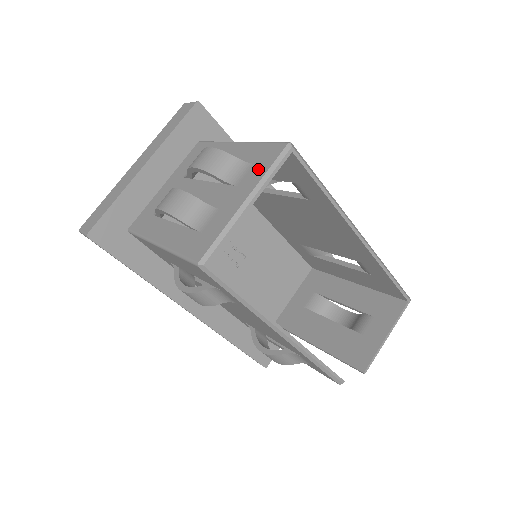
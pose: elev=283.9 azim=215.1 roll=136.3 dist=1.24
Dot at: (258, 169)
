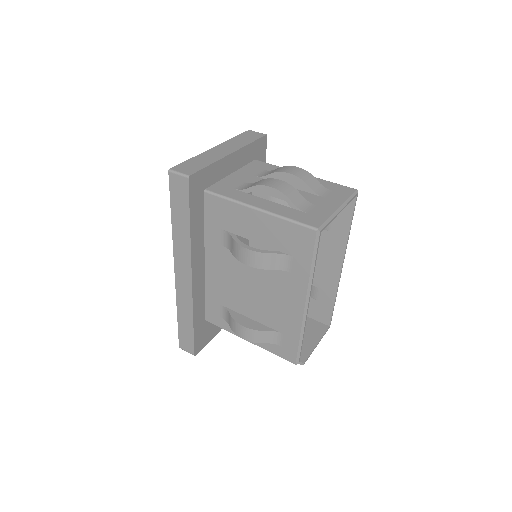
Dot at: (339, 194)
